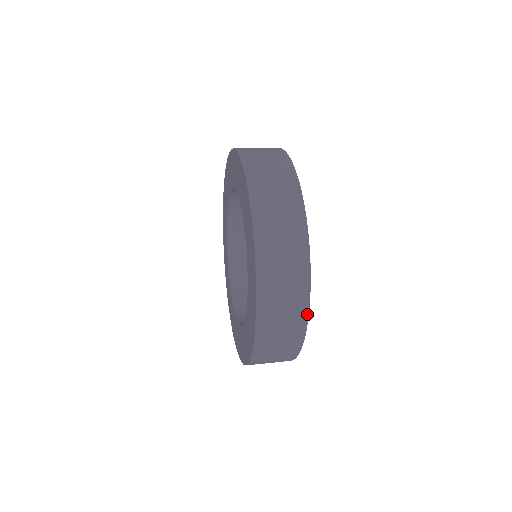
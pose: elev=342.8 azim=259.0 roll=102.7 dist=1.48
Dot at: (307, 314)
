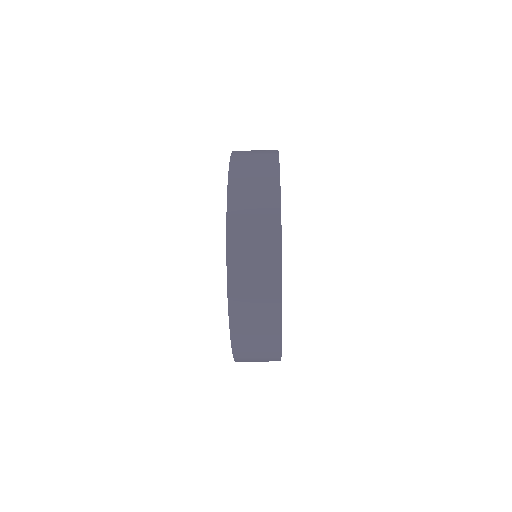
Dot at: (278, 184)
